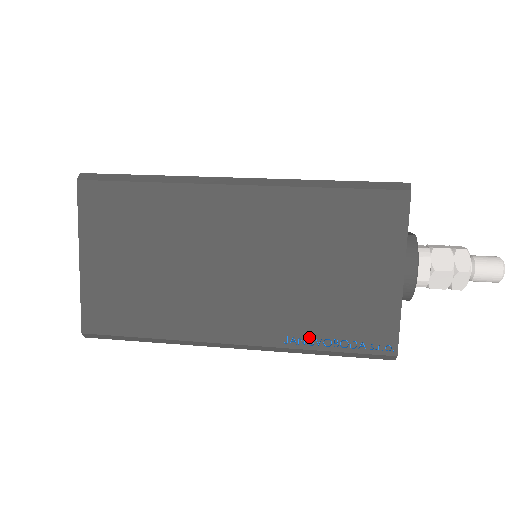
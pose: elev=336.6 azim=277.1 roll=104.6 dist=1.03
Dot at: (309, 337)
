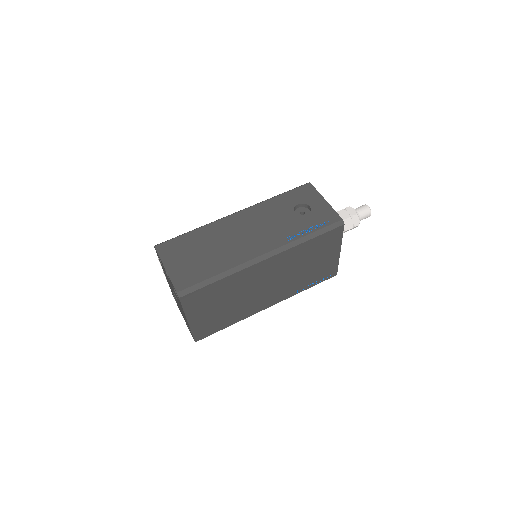
Dot at: (302, 288)
